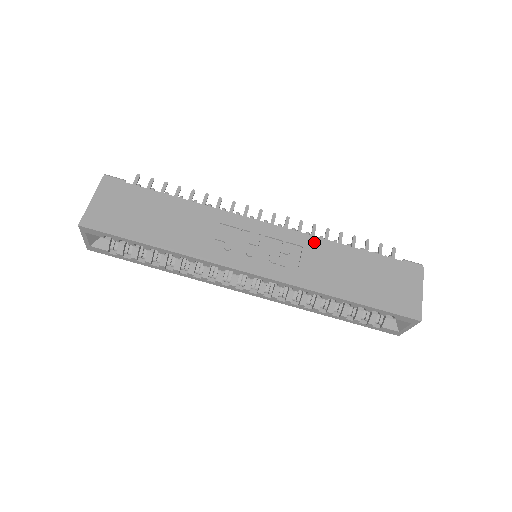
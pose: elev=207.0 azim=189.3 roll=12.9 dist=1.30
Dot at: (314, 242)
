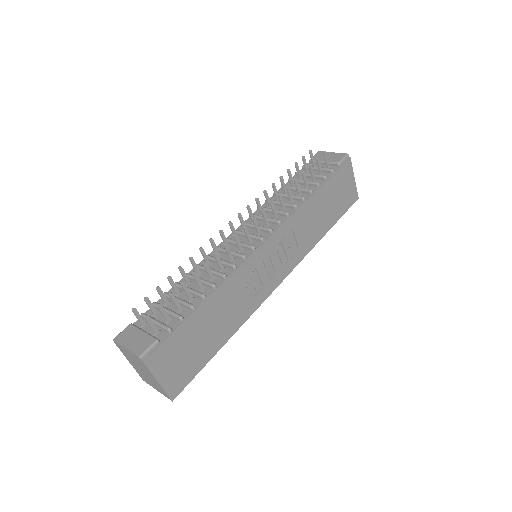
Dot at: (296, 218)
